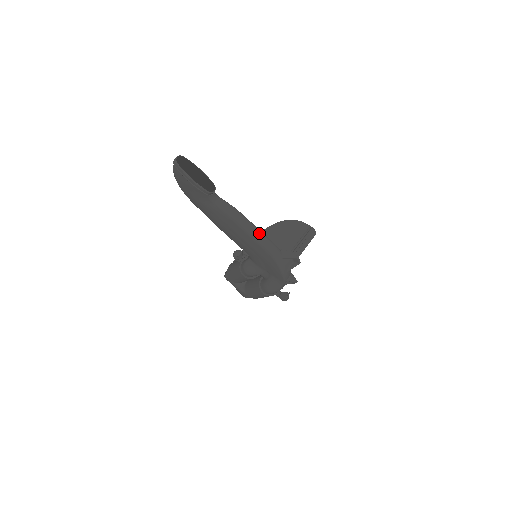
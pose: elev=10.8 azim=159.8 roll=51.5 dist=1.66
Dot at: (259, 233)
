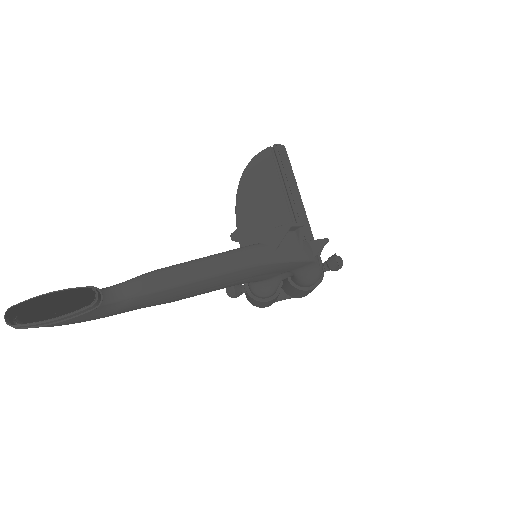
Dot at: (212, 262)
